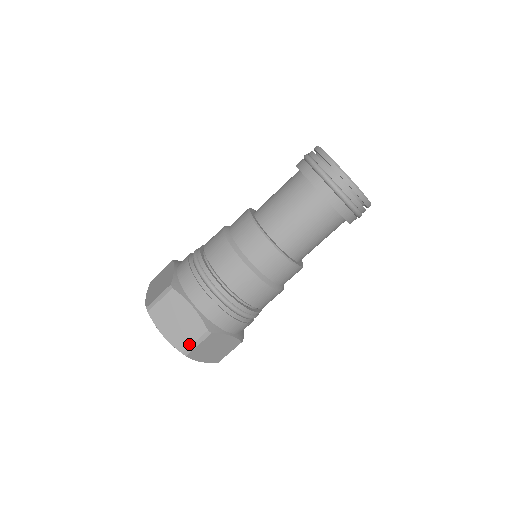
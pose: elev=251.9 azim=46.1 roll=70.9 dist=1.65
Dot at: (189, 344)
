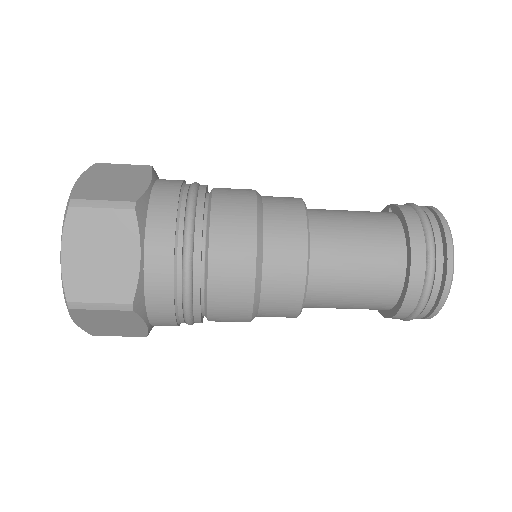
Dot at: (89, 299)
